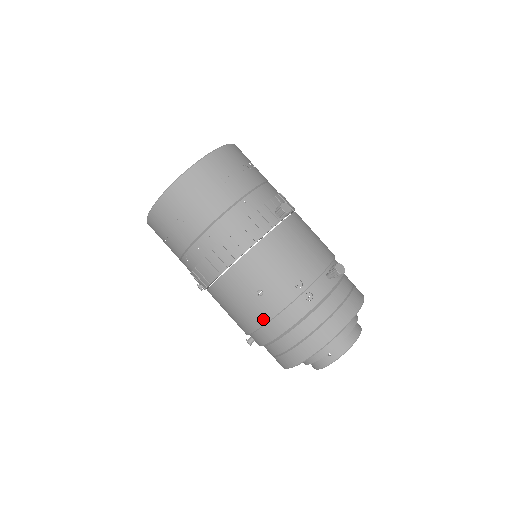
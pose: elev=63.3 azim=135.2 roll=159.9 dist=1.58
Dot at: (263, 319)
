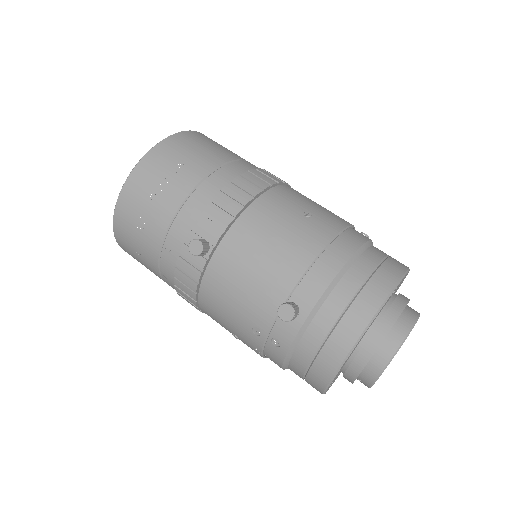
Dot at: occluded
